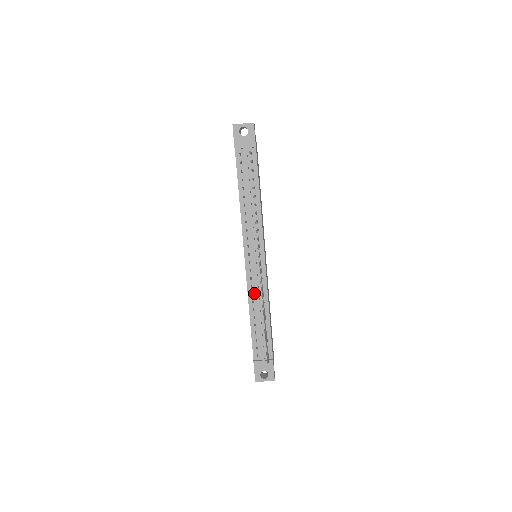
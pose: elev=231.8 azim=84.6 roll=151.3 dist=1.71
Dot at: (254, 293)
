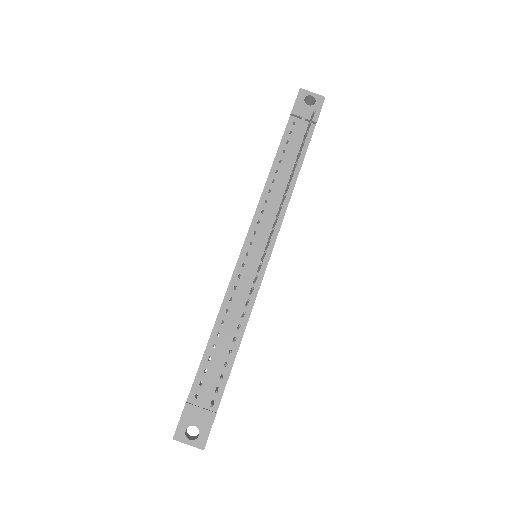
Dot at: (234, 298)
